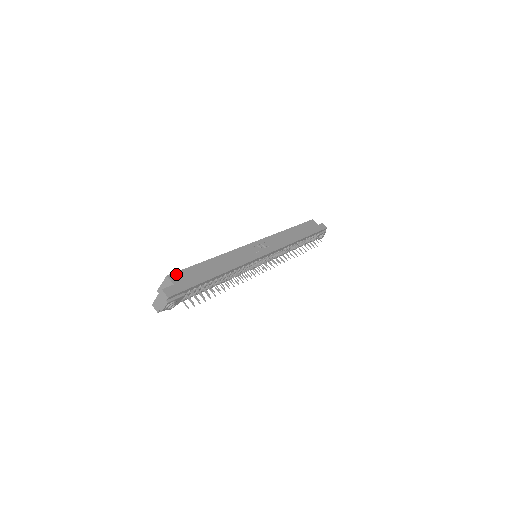
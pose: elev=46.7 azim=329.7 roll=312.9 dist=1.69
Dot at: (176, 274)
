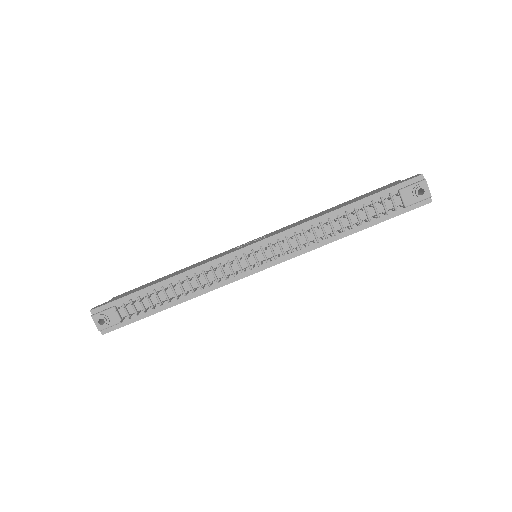
Dot at: (122, 294)
